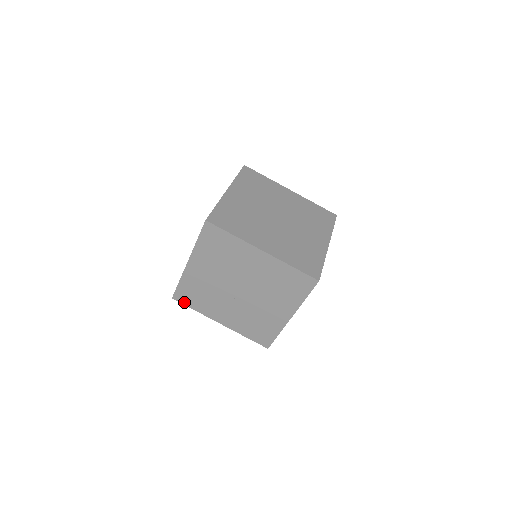
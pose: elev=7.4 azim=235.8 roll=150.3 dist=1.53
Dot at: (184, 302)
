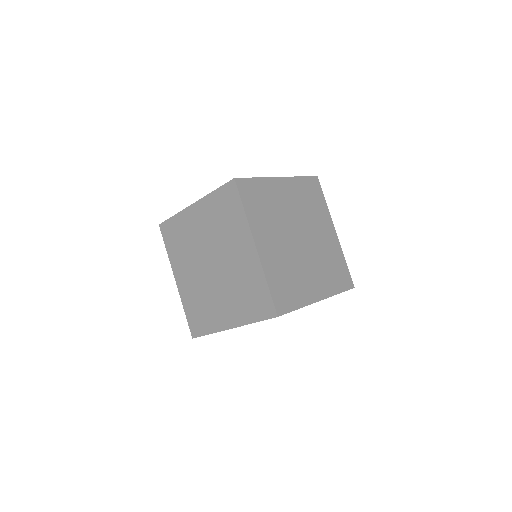
Dot at: occluded
